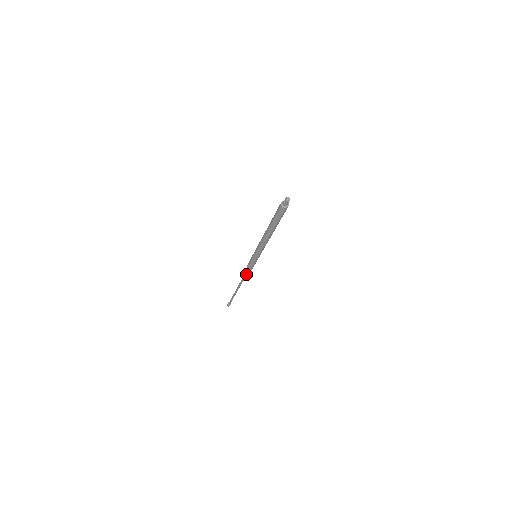
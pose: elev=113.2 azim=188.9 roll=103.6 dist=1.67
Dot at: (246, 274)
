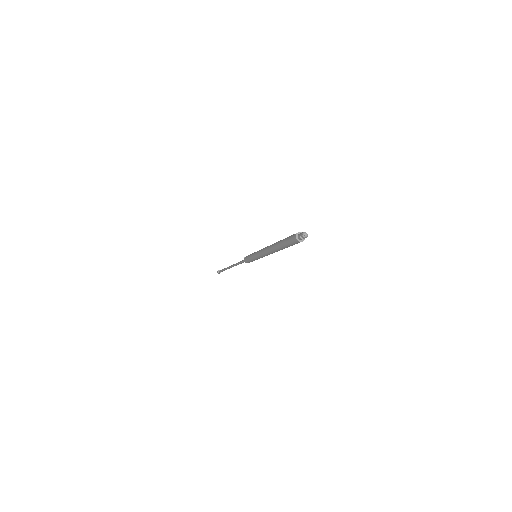
Dot at: occluded
